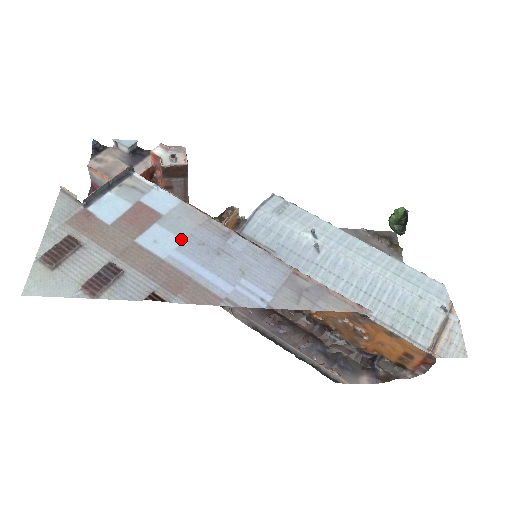
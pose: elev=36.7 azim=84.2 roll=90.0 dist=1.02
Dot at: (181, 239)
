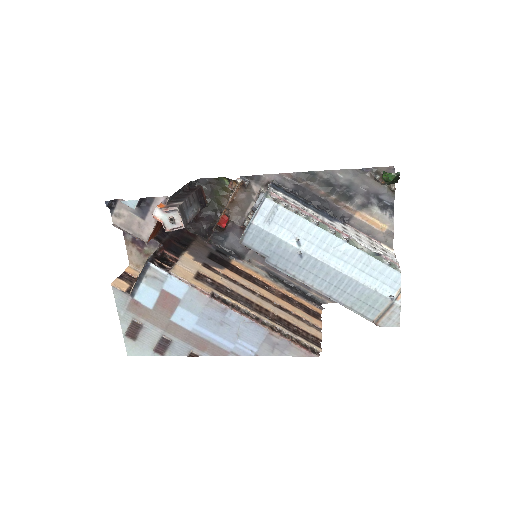
Dot at: (197, 317)
